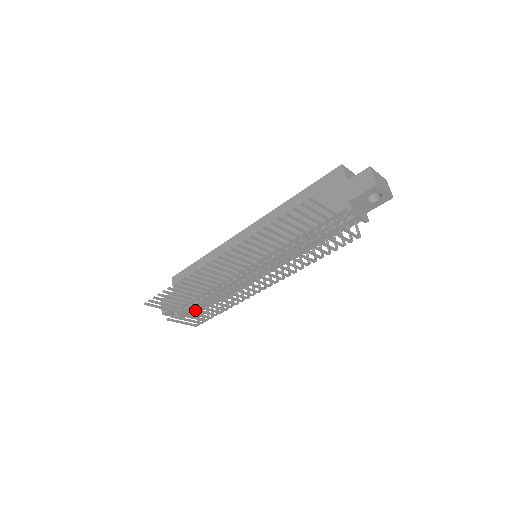
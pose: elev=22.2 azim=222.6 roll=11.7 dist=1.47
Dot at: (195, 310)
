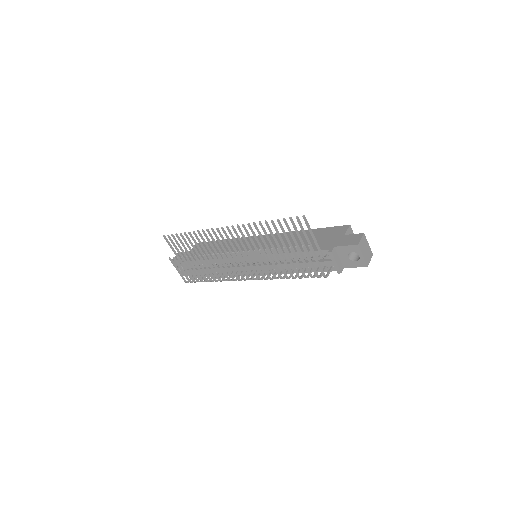
Dot at: (191, 263)
